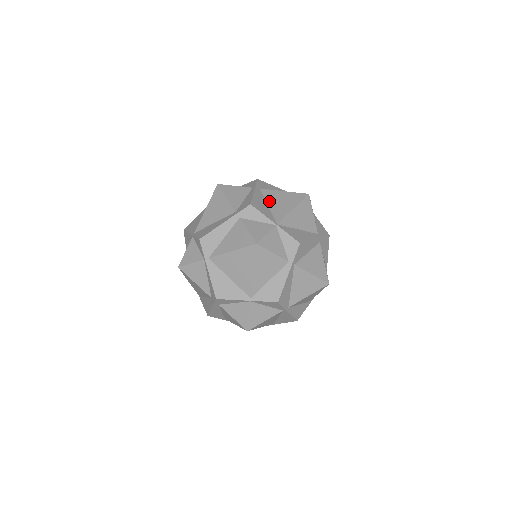
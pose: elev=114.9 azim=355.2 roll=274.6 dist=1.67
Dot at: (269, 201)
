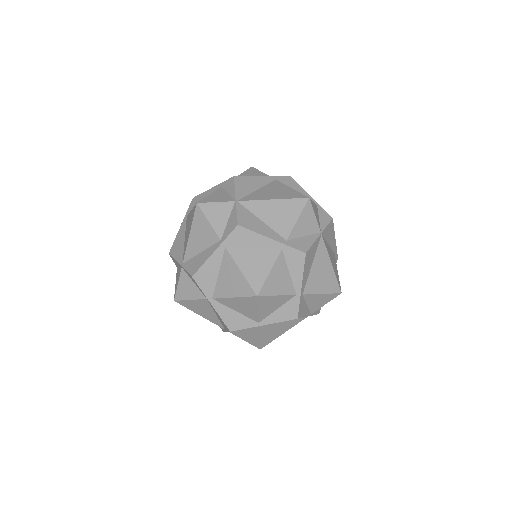
Dot at: (265, 188)
